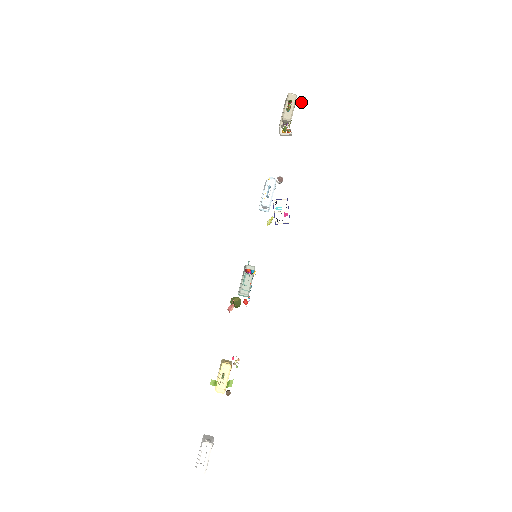
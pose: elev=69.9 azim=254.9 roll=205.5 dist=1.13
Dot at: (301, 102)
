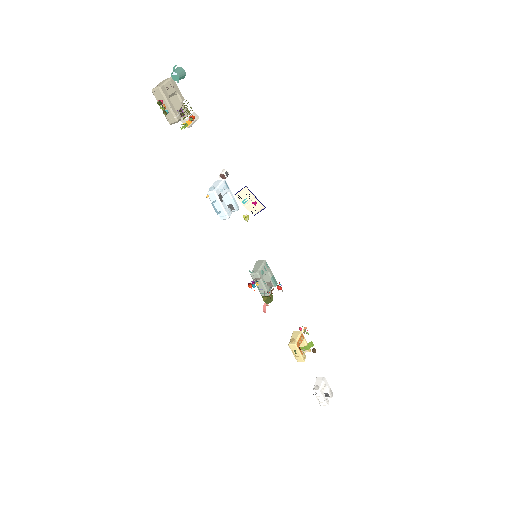
Dot at: (174, 79)
